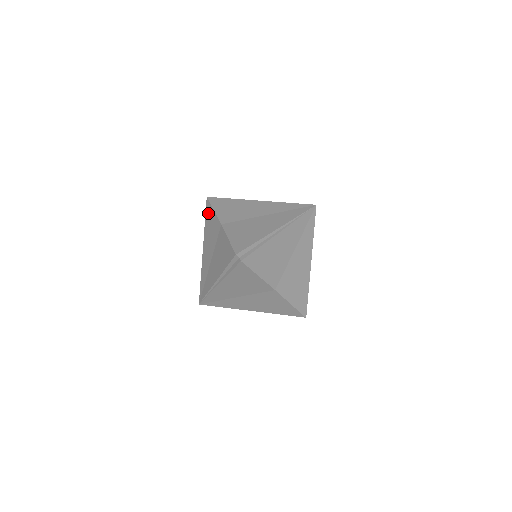
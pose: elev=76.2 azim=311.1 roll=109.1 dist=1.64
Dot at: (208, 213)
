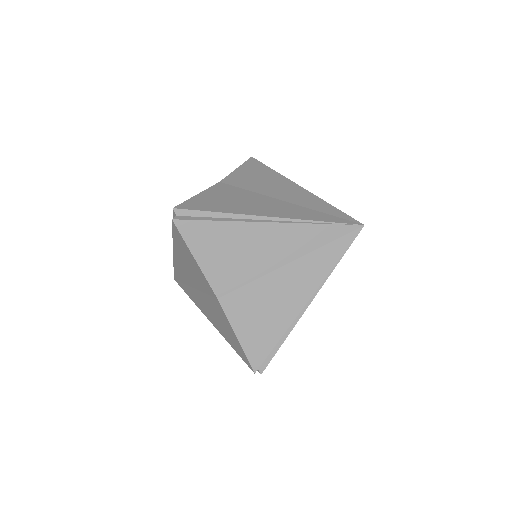
Dot at: (180, 243)
